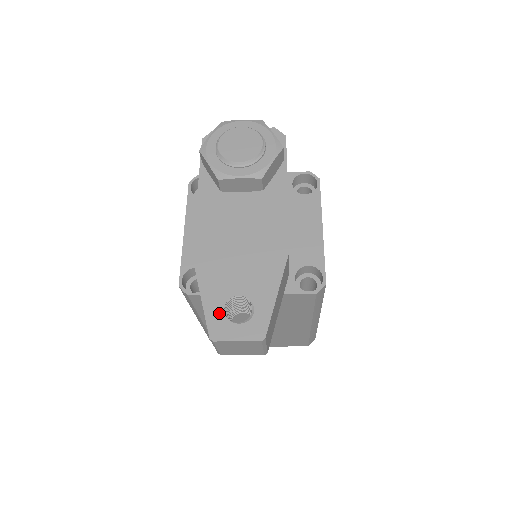
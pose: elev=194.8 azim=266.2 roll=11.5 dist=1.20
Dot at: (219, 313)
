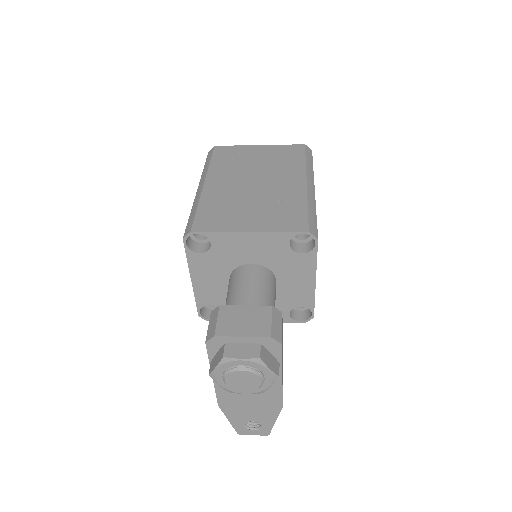
Dot at: (241, 427)
